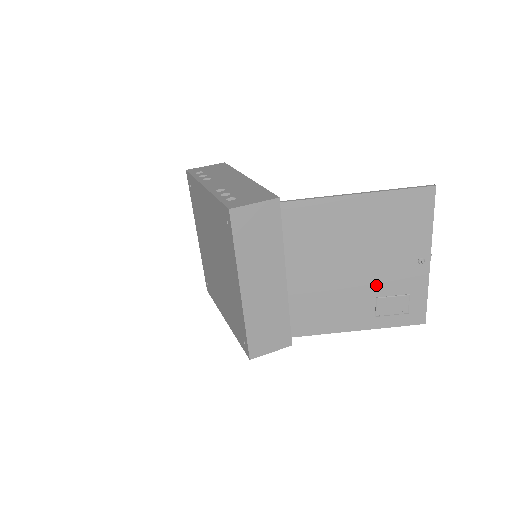
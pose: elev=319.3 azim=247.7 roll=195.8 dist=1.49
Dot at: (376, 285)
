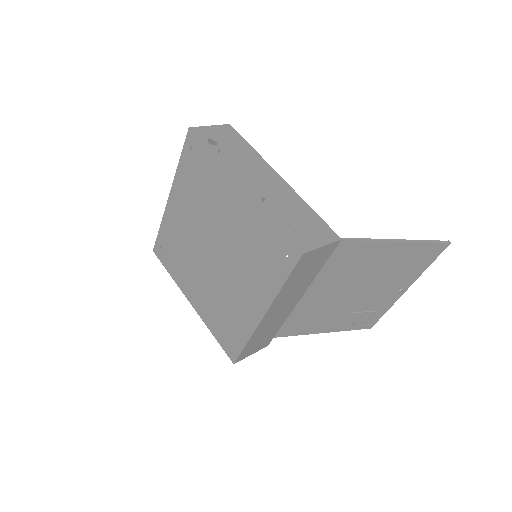
Dot at: (359, 304)
